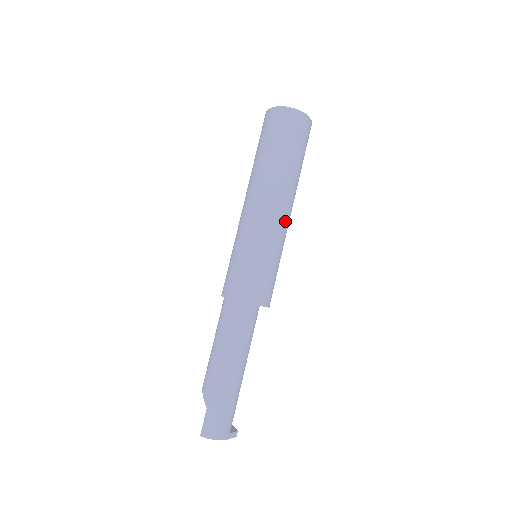
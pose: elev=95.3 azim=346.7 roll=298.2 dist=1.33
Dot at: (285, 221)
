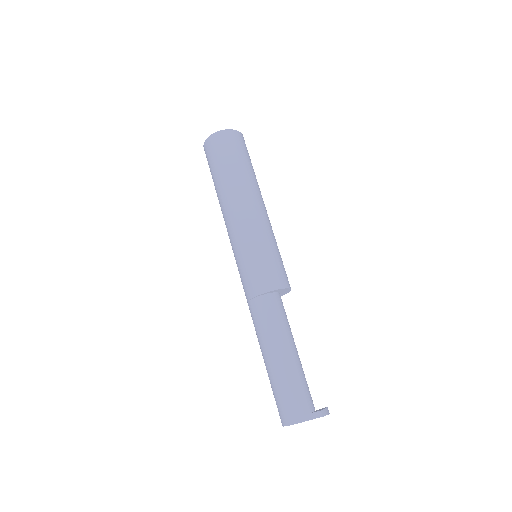
Dot at: (247, 216)
